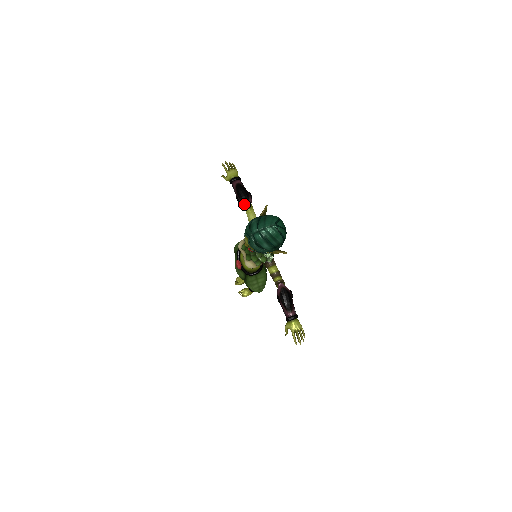
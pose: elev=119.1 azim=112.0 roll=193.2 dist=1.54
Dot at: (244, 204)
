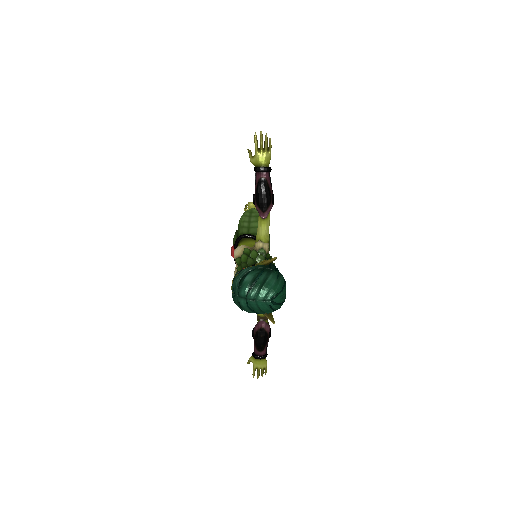
Dot at: (259, 212)
